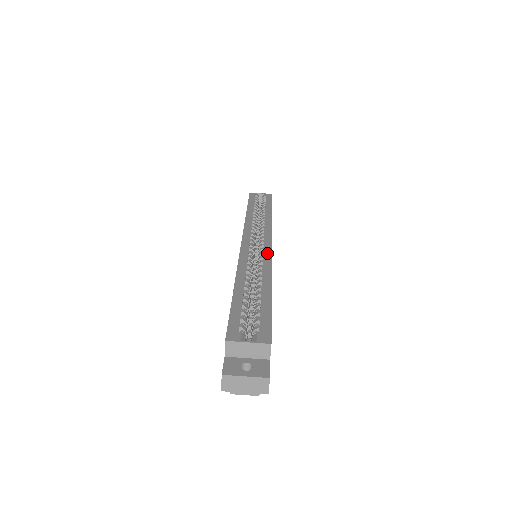
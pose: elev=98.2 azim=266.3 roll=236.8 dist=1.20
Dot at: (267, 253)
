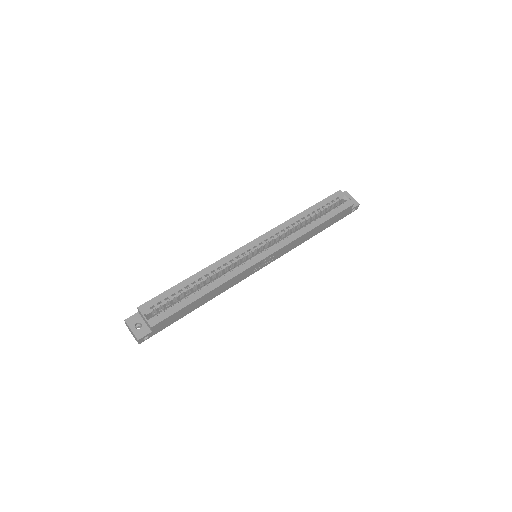
Dot at: (247, 265)
